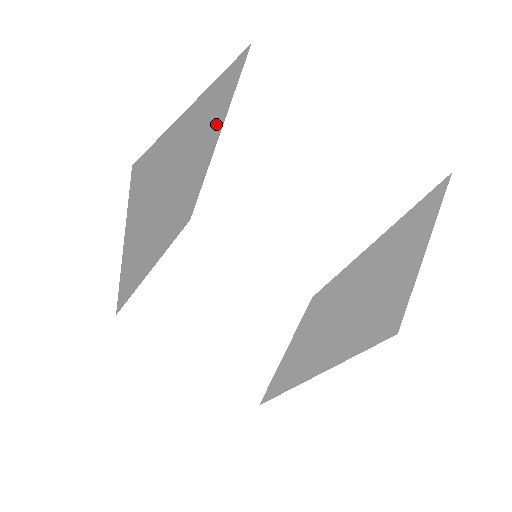
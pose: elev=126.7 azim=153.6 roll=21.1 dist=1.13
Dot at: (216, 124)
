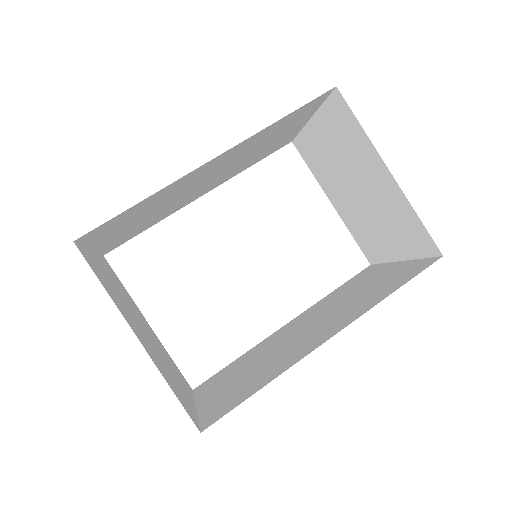
Dot at: (246, 166)
